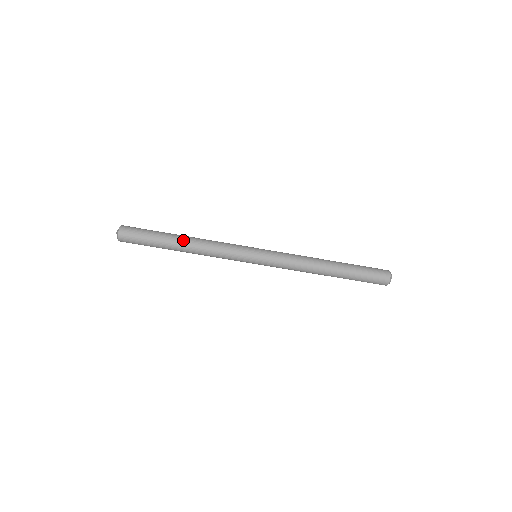
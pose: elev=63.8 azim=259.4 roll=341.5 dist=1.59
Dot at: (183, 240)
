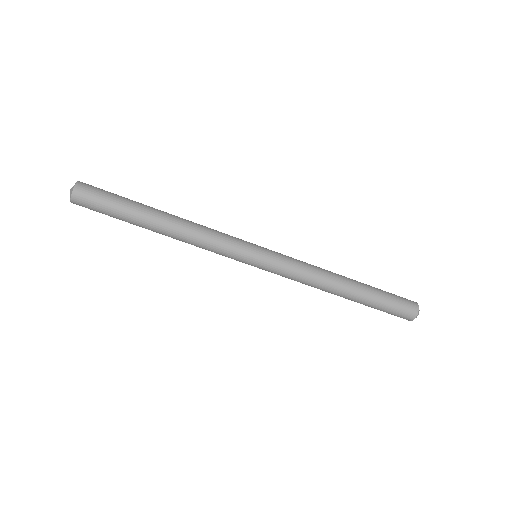
Dot at: (162, 220)
